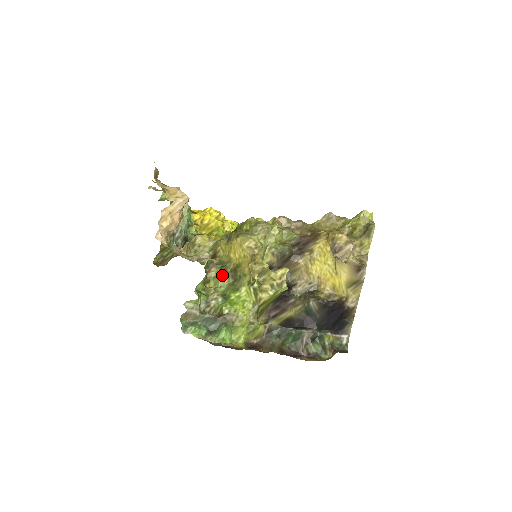
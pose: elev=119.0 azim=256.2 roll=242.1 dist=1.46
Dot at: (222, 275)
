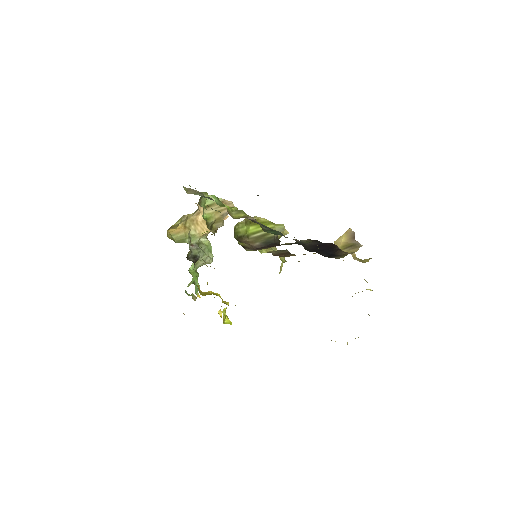
Dot at: occluded
